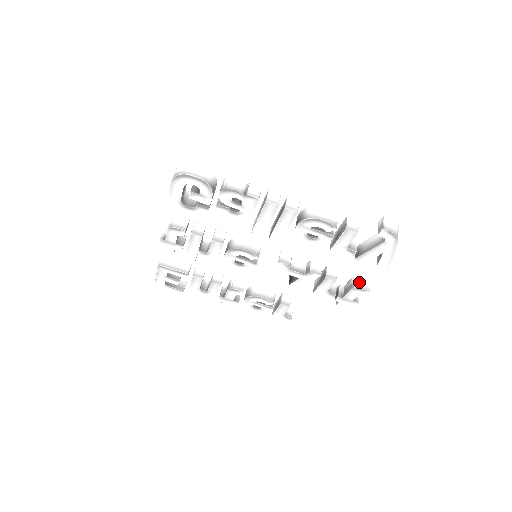
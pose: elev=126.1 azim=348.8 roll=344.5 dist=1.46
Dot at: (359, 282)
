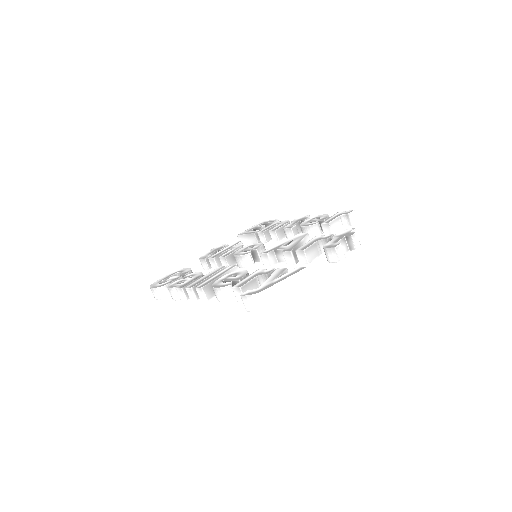
Dot at: (327, 255)
